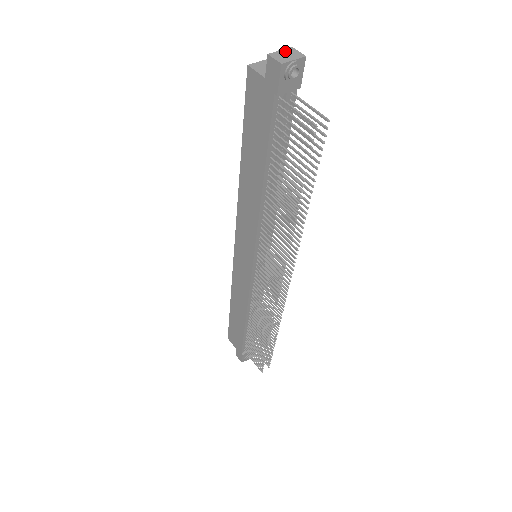
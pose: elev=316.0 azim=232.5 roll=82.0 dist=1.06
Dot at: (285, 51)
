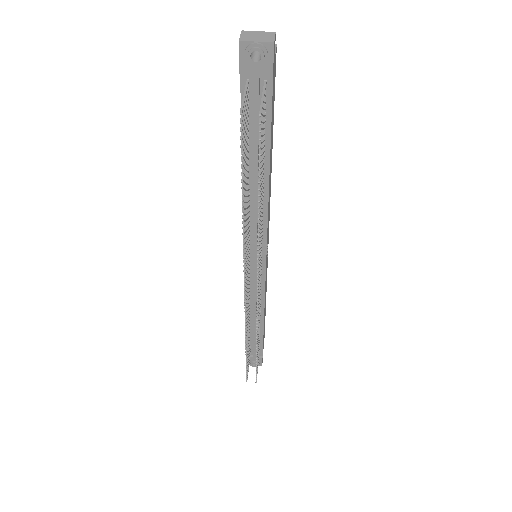
Dot at: (262, 33)
